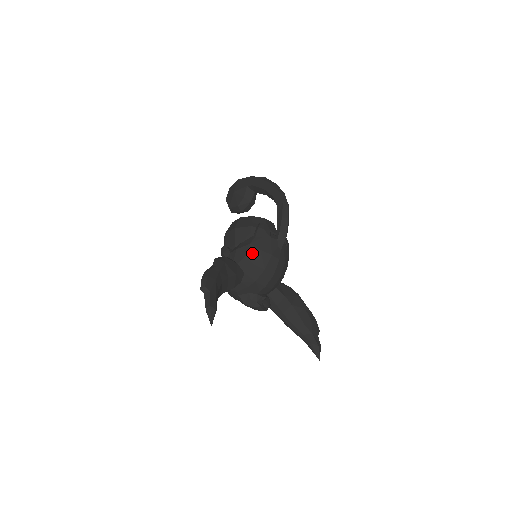
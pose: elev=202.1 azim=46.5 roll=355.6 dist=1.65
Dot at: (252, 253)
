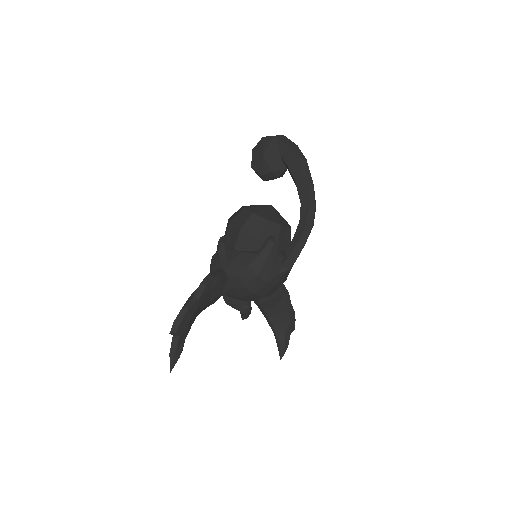
Dot at: (247, 276)
